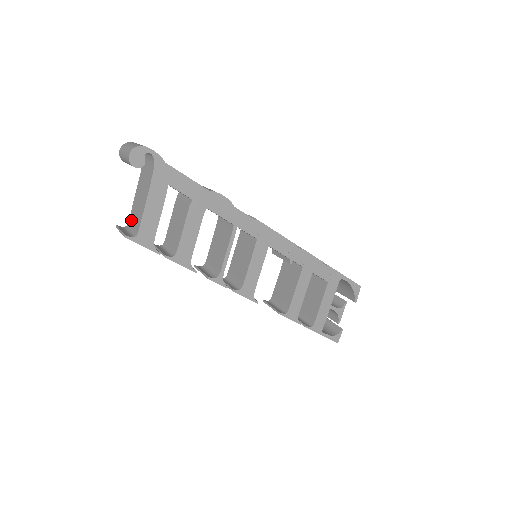
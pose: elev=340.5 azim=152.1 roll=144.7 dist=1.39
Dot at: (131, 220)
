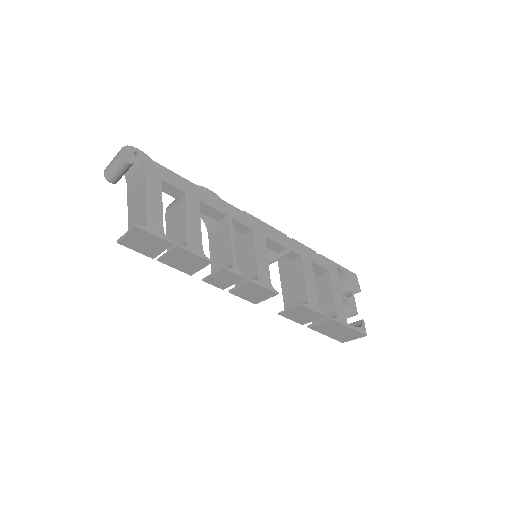
Dot at: occluded
